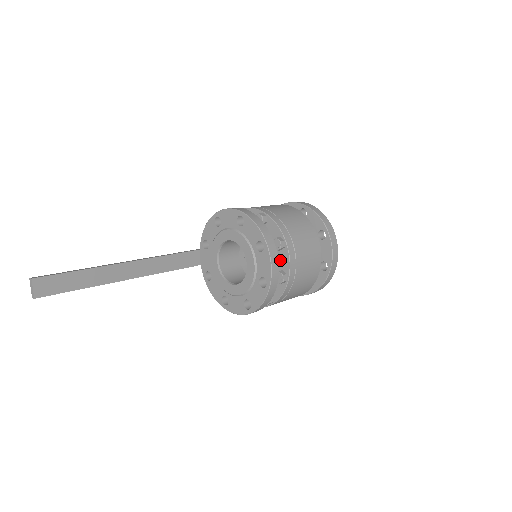
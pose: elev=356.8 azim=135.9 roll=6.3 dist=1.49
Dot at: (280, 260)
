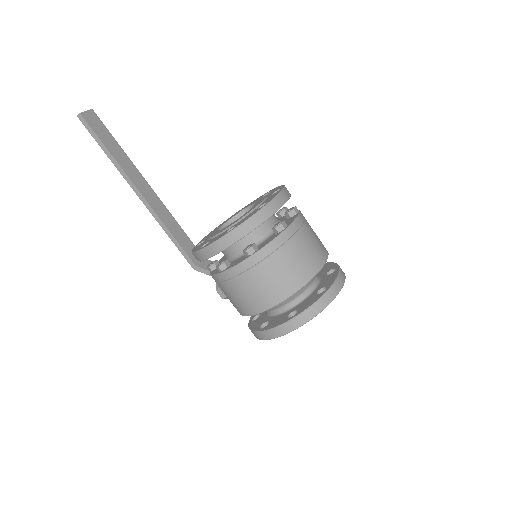
Dot at: occluded
